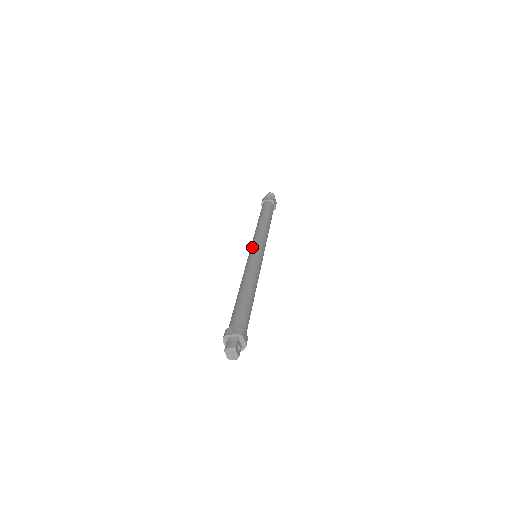
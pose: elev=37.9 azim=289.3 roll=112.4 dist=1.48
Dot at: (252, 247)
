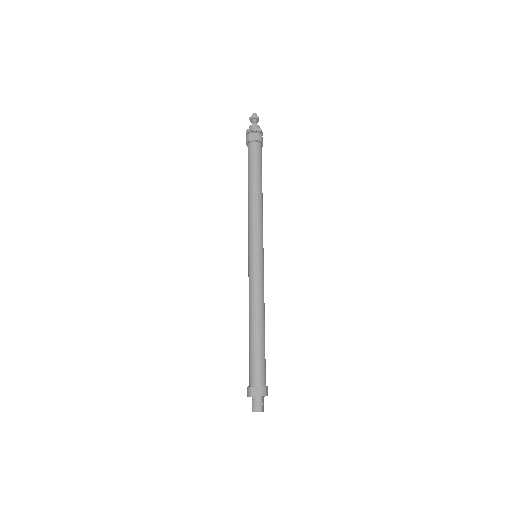
Dot at: (251, 247)
